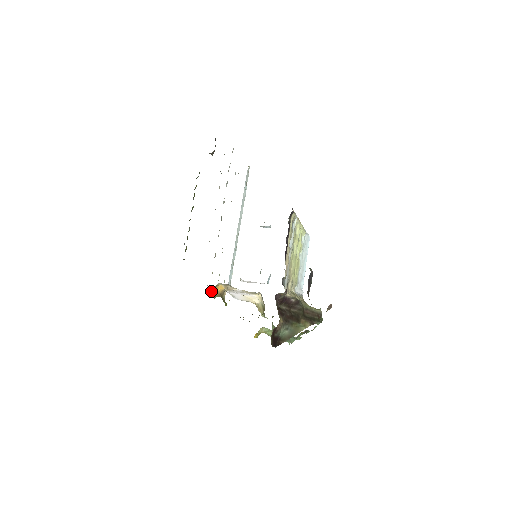
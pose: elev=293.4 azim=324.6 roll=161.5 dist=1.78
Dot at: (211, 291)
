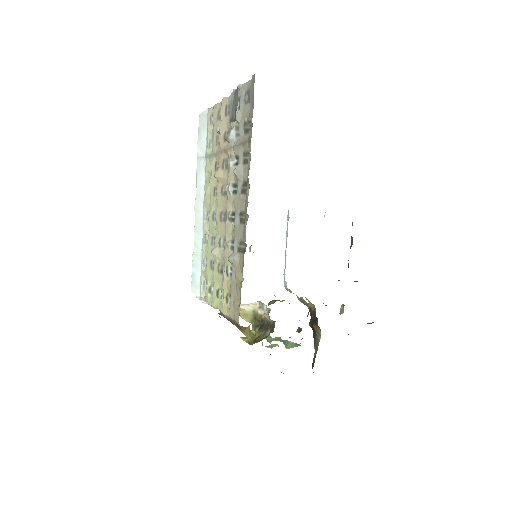
Dot at: (241, 329)
